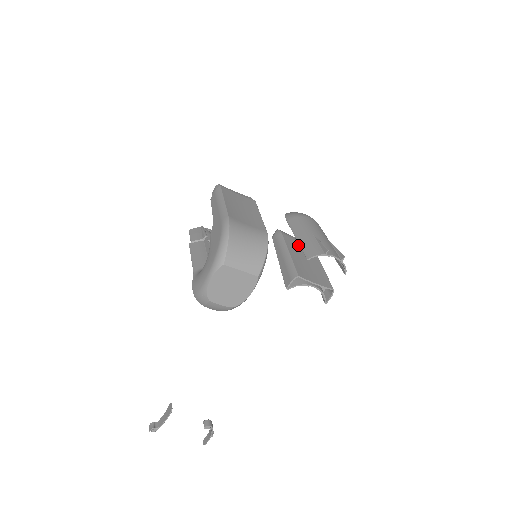
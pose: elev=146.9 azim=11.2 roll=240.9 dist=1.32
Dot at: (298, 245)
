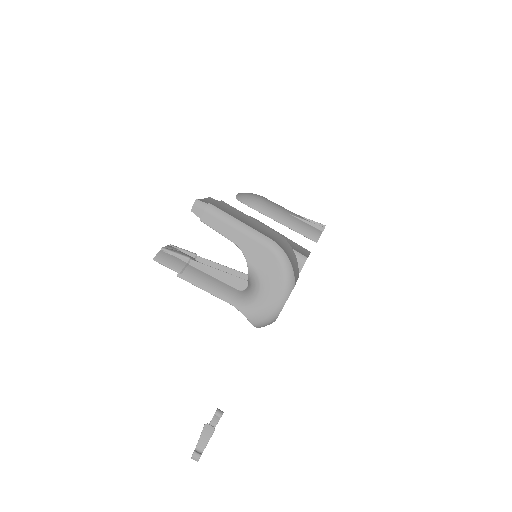
Dot at: occluded
